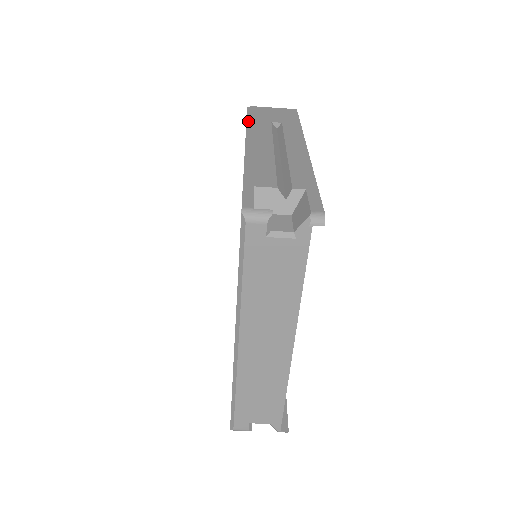
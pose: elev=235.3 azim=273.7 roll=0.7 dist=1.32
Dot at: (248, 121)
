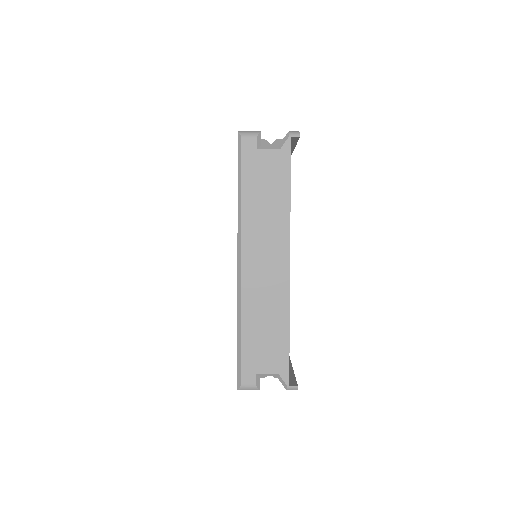
Dot at: occluded
